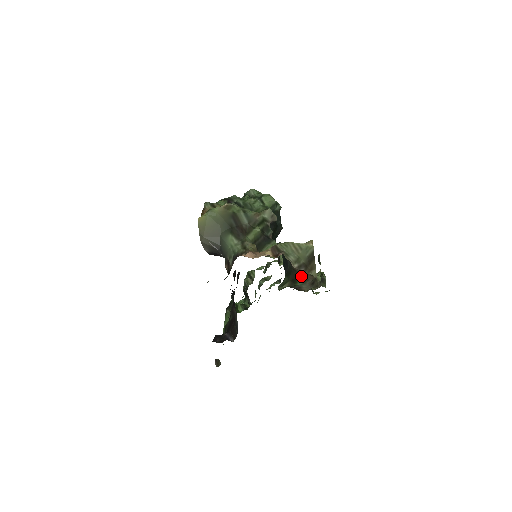
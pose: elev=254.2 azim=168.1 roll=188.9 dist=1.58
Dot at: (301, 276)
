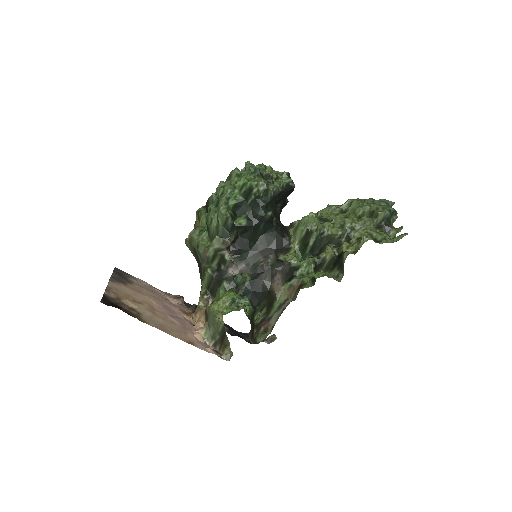
Dot at: (280, 296)
